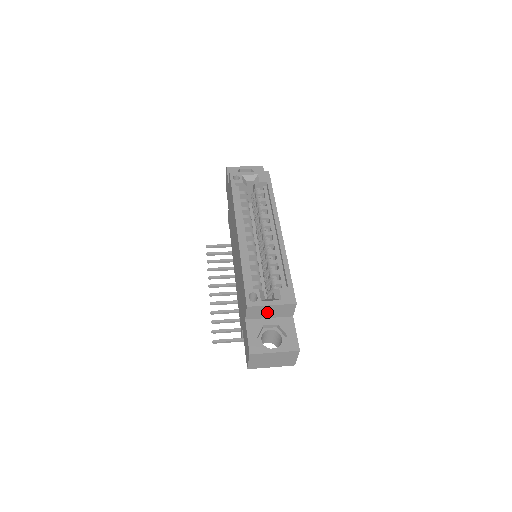
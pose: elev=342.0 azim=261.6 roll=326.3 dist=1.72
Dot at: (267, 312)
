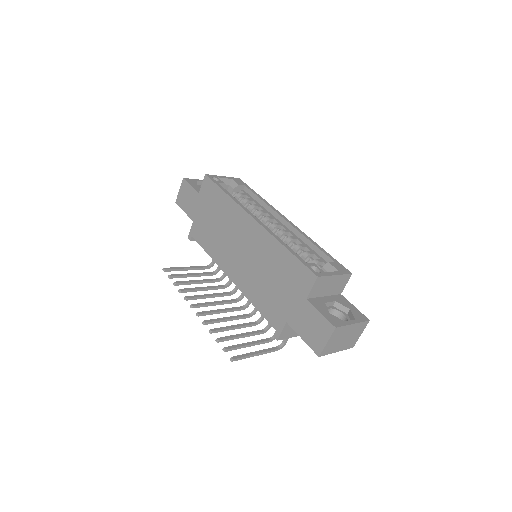
Dot at: (327, 287)
